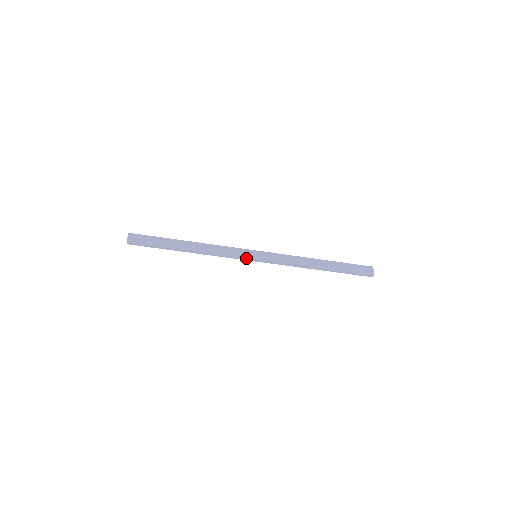
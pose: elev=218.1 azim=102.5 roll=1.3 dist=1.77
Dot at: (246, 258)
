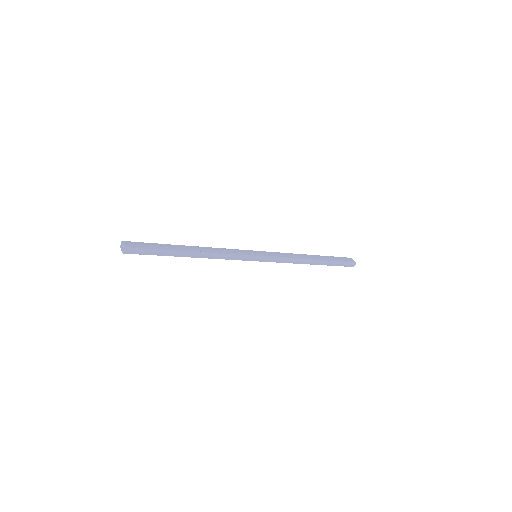
Dot at: (249, 257)
